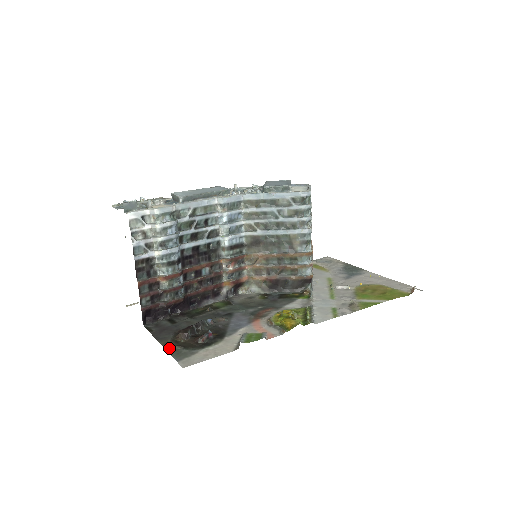
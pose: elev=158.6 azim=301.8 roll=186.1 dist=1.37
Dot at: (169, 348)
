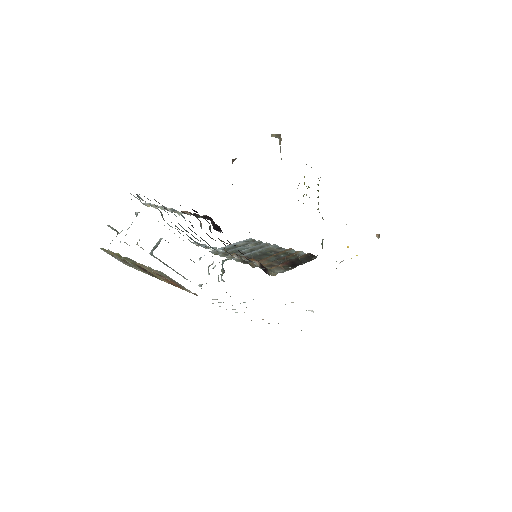
Dot at: occluded
